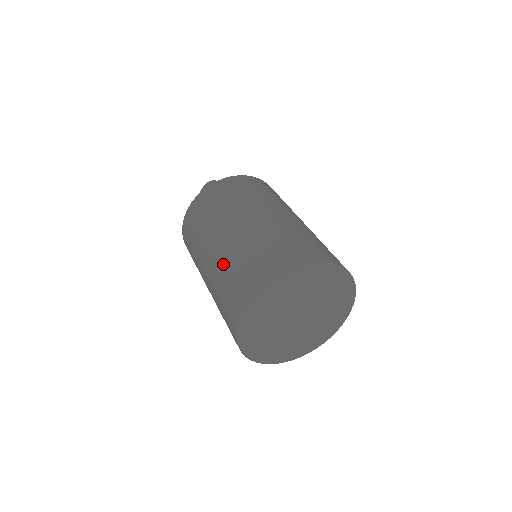
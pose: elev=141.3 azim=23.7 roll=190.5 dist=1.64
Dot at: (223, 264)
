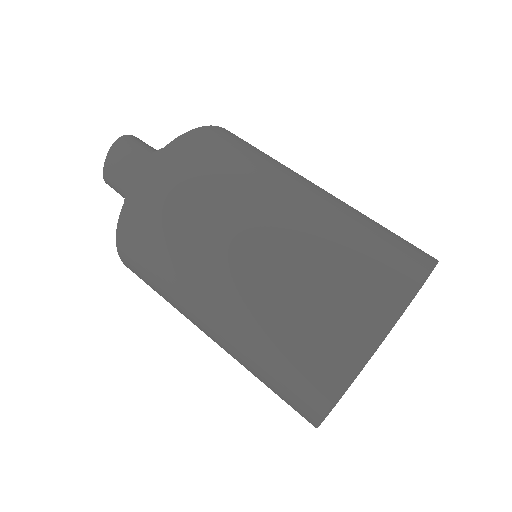
Dot at: (267, 293)
